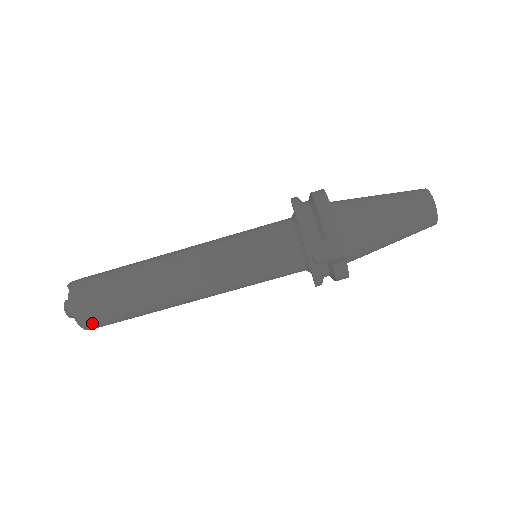
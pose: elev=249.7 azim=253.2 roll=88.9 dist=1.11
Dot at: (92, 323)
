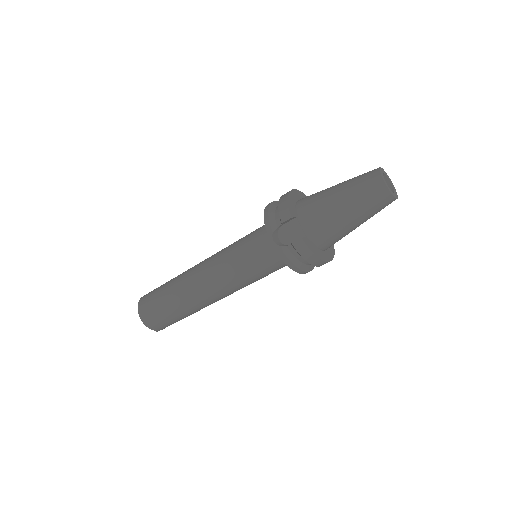
Dot at: (151, 322)
